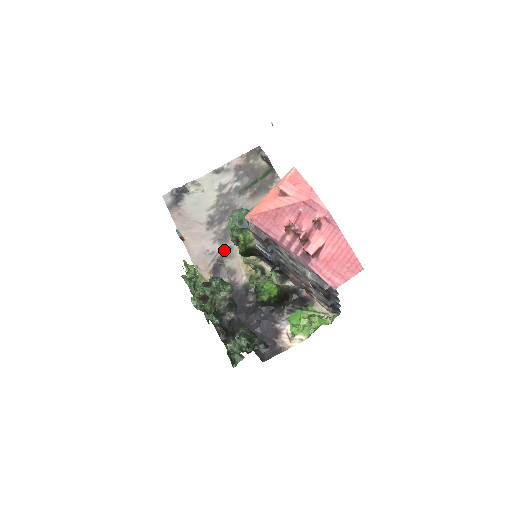
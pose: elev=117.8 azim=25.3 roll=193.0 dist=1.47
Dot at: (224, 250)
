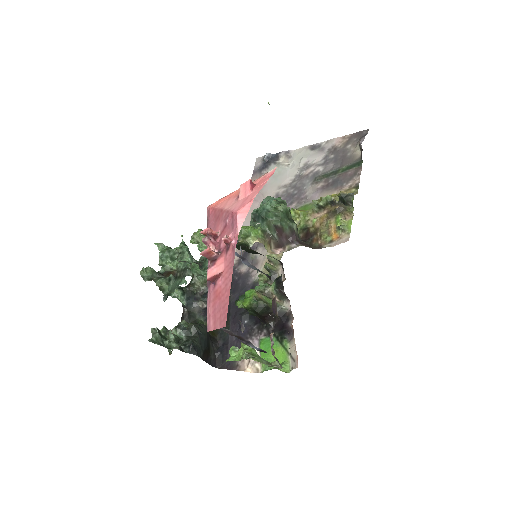
Dot at: occluded
